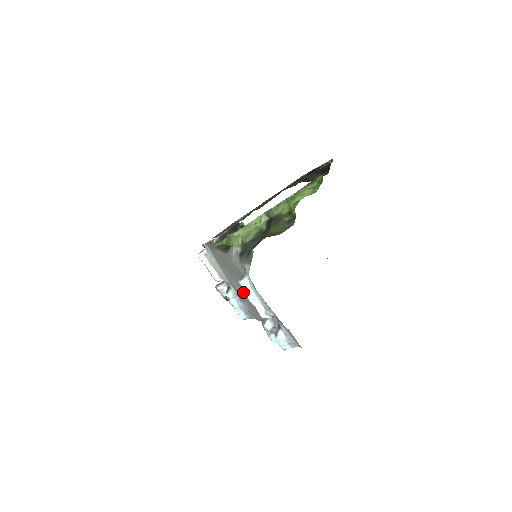
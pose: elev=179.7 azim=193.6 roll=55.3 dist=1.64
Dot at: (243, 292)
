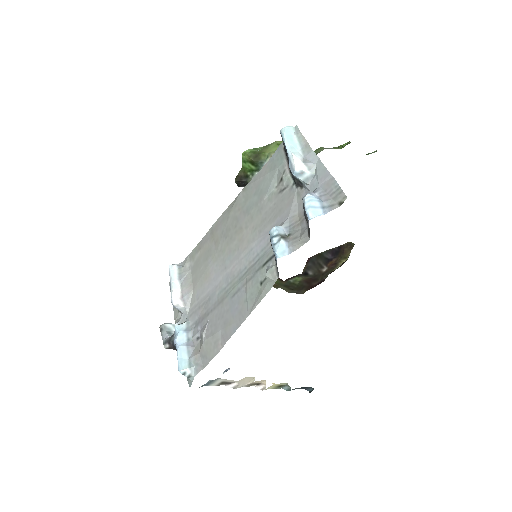
Dot at: (224, 278)
